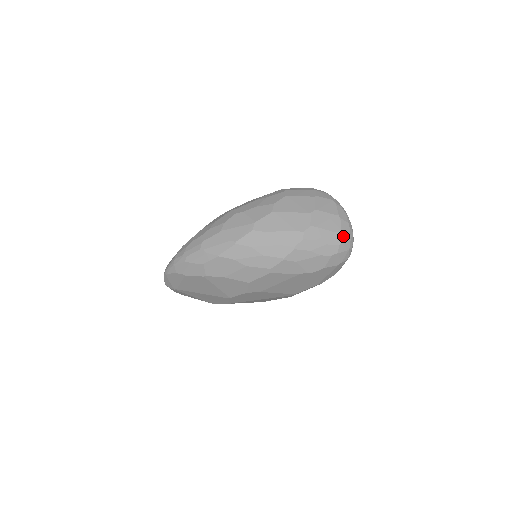
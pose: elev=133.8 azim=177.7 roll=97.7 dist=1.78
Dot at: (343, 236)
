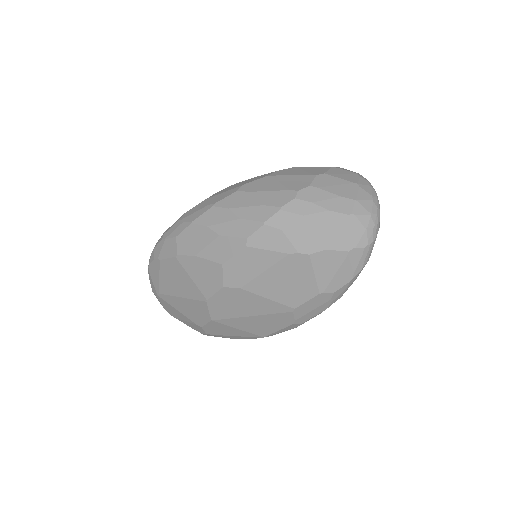
Dot at: (358, 206)
